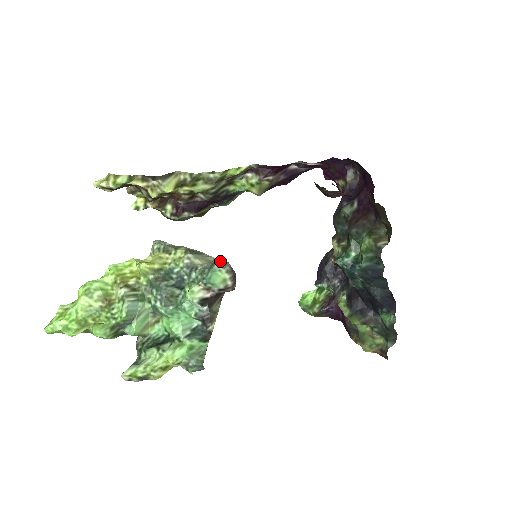
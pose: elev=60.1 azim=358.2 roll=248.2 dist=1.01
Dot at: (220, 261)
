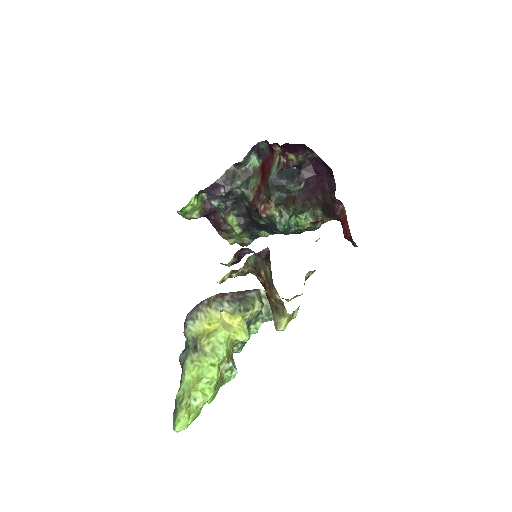
Dot at: occluded
